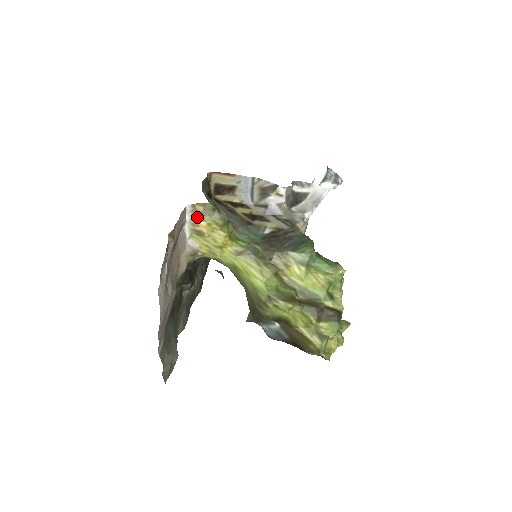
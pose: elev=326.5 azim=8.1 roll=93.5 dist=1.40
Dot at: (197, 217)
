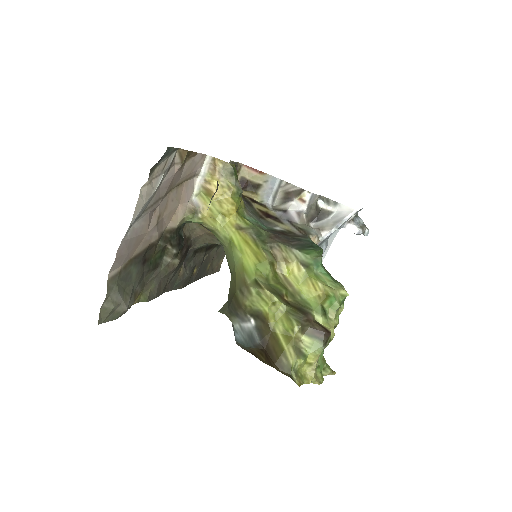
Dot at: (213, 173)
